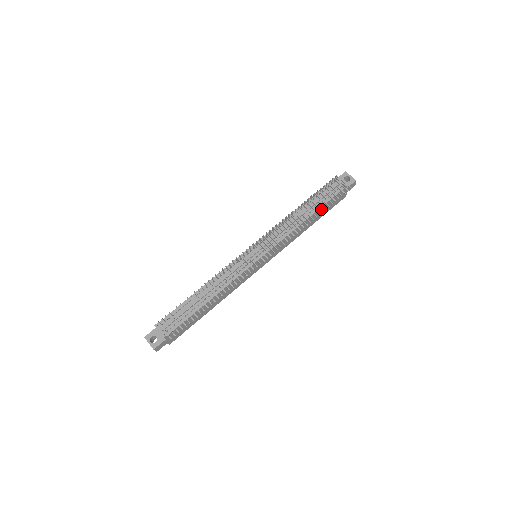
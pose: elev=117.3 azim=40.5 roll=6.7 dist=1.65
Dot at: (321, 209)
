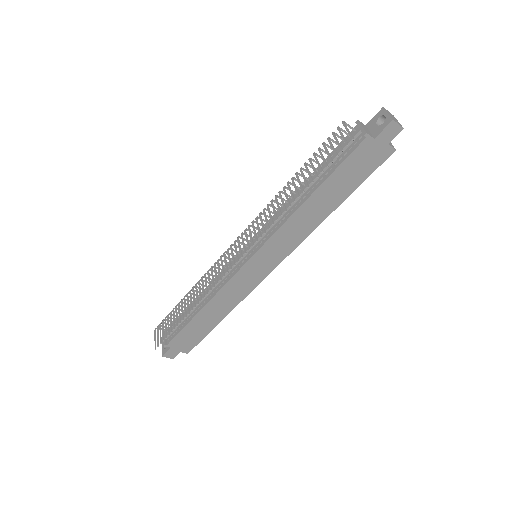
Dot at: (306, 183)
